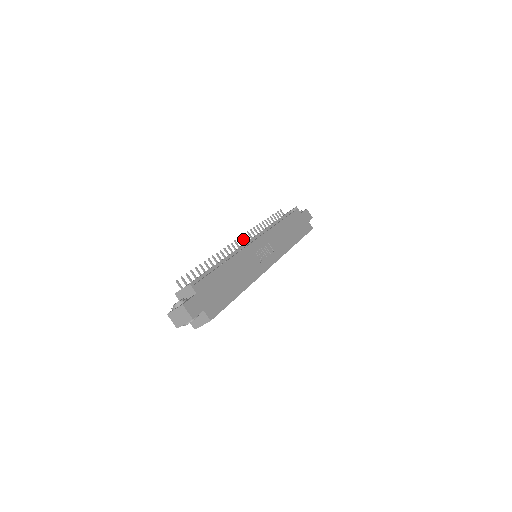
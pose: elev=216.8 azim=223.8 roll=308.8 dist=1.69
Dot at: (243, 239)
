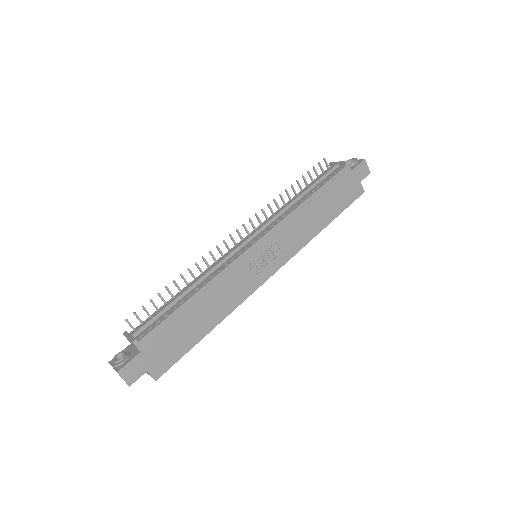
Dot at: (245, 228)
